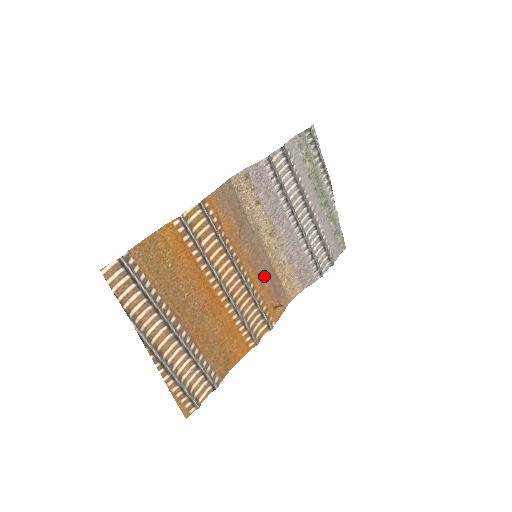
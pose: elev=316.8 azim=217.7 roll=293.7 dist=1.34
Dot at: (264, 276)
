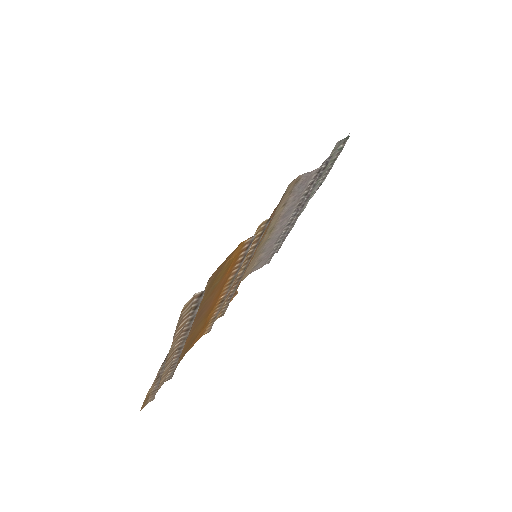
Dot at: occluded
